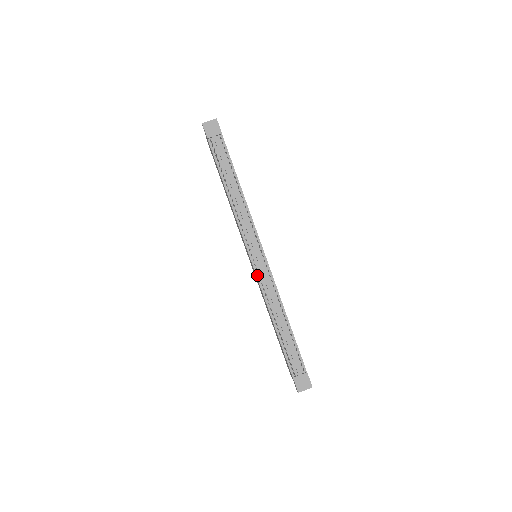
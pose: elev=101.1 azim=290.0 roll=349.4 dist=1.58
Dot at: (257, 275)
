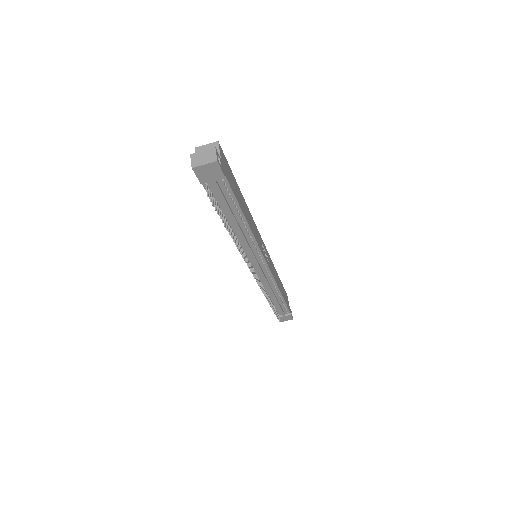
Dot at: occluded
